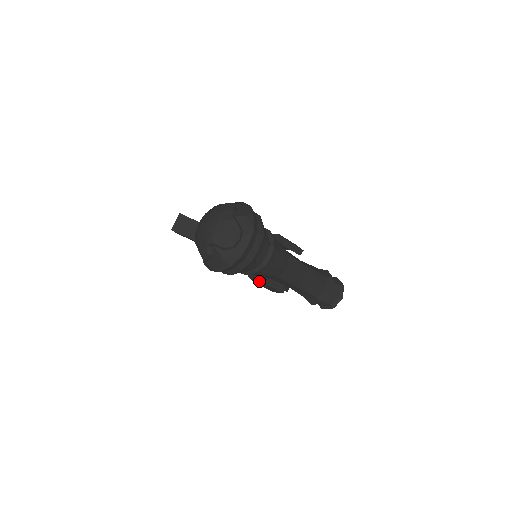
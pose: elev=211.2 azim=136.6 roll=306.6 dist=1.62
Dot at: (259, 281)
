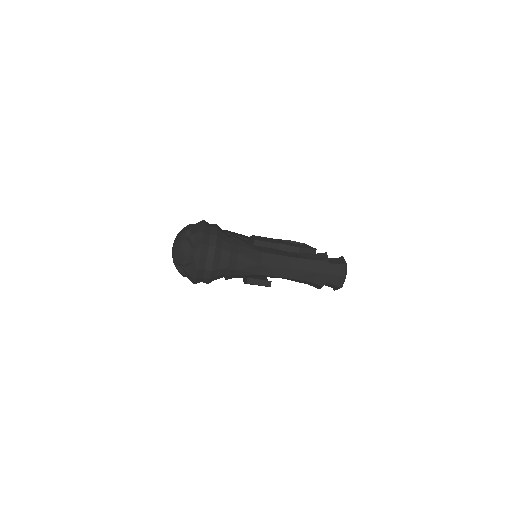
Dot at: (245, 281)
